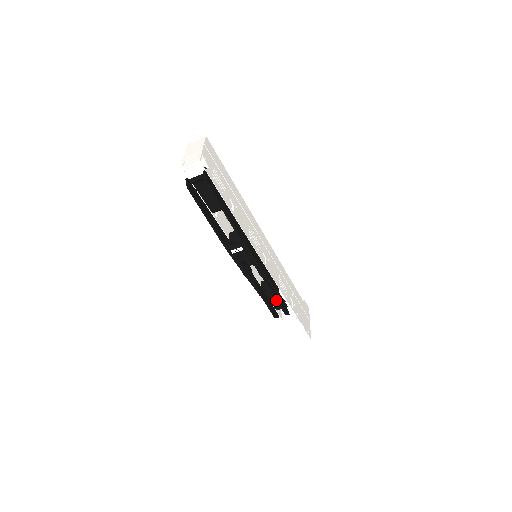
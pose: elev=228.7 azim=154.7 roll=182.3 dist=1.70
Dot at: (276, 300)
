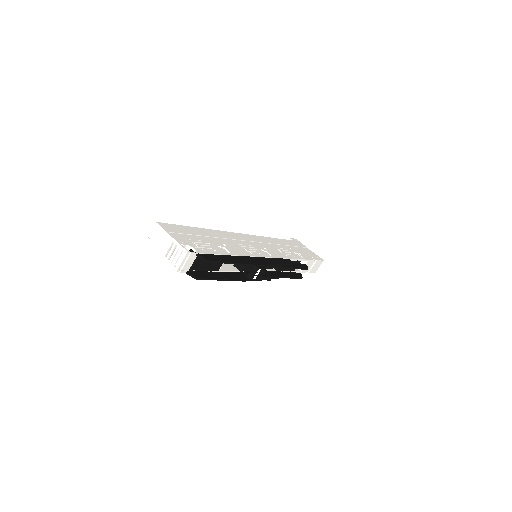
Dot at: occluded
